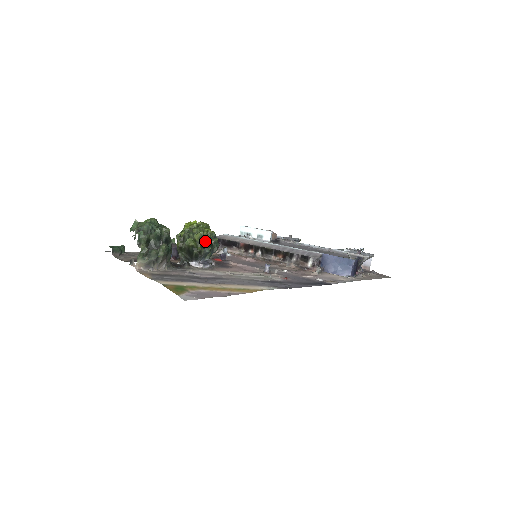
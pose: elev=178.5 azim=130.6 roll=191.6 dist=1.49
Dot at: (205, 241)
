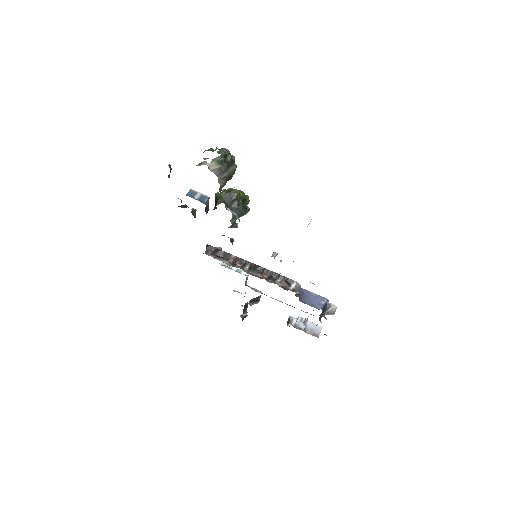
Dot at: (244, 202)
